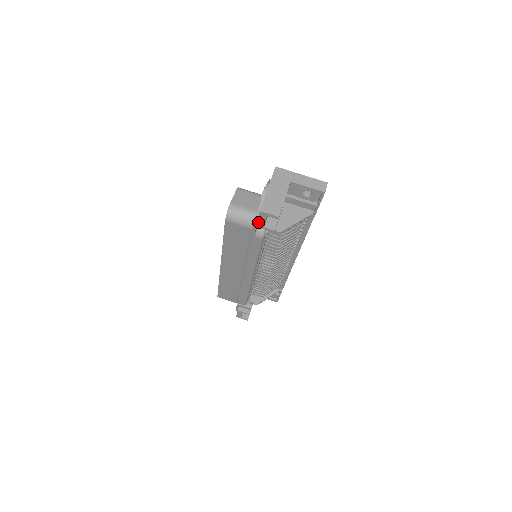
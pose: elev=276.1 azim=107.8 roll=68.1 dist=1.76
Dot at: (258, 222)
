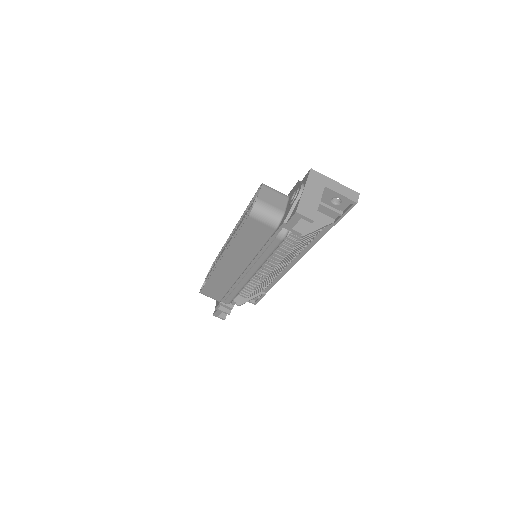
Dot at: (288, 223)
